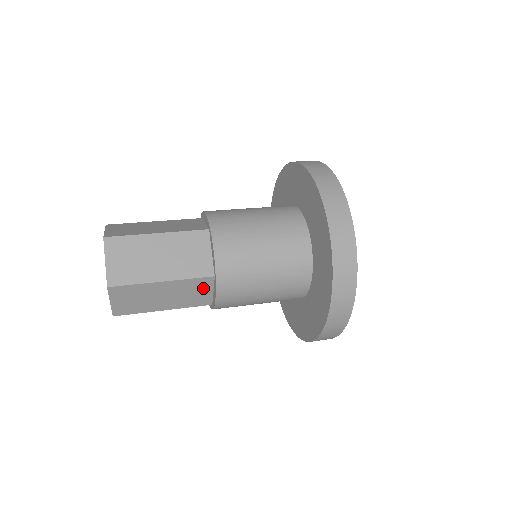
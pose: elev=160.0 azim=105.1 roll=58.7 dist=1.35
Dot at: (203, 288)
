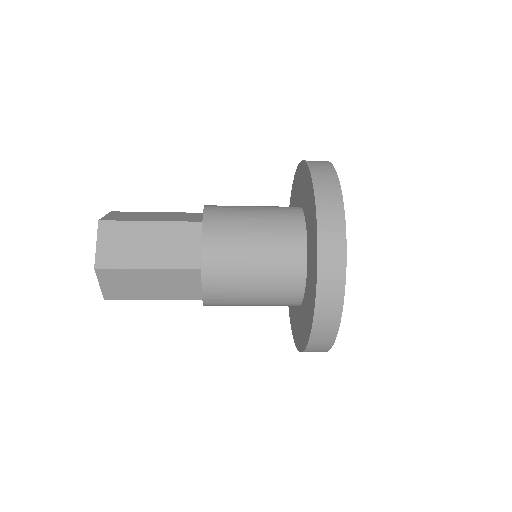
Dot at: (191, 239)
